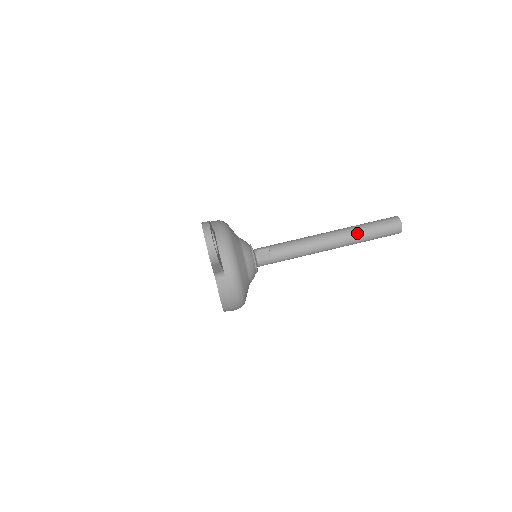
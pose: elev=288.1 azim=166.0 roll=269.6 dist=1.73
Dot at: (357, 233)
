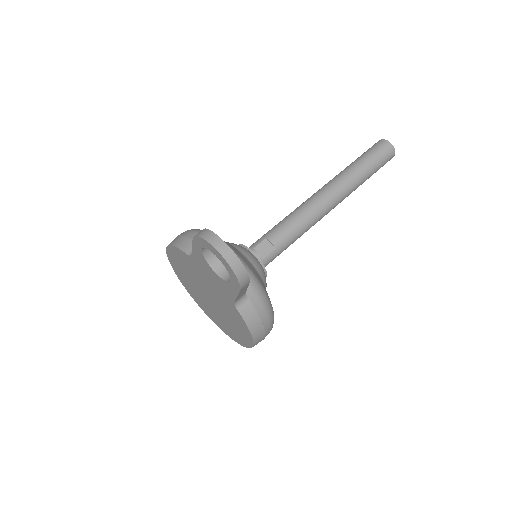
Dot at: (354, 176)
